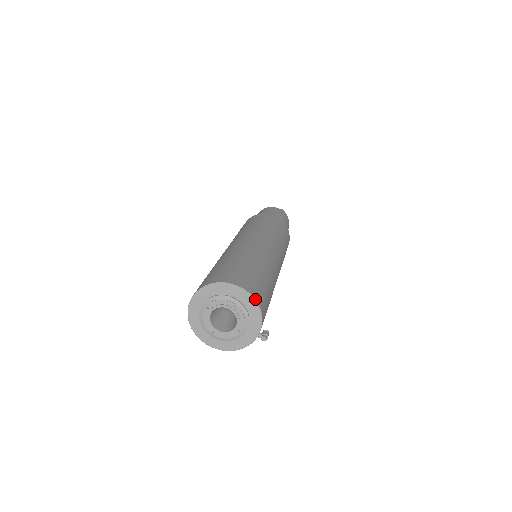
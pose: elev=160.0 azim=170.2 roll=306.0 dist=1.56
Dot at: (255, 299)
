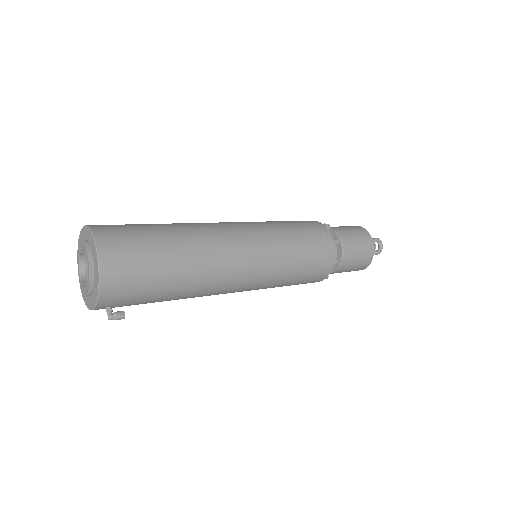
Dot at: (100, 268)
